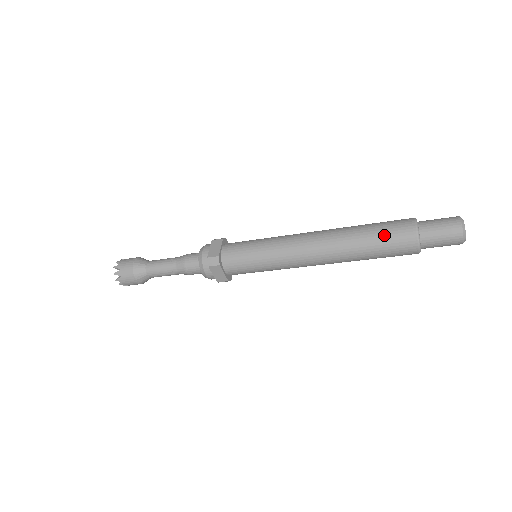
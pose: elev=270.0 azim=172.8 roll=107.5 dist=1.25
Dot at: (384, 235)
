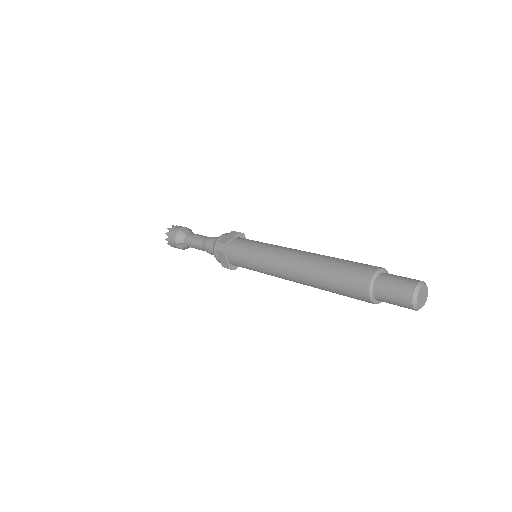
Dot at: (345, 272)
